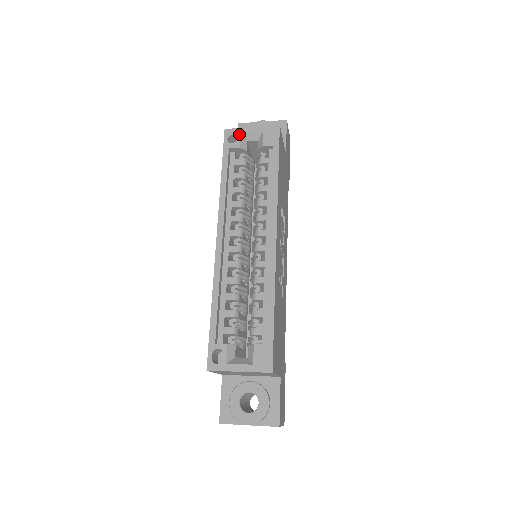
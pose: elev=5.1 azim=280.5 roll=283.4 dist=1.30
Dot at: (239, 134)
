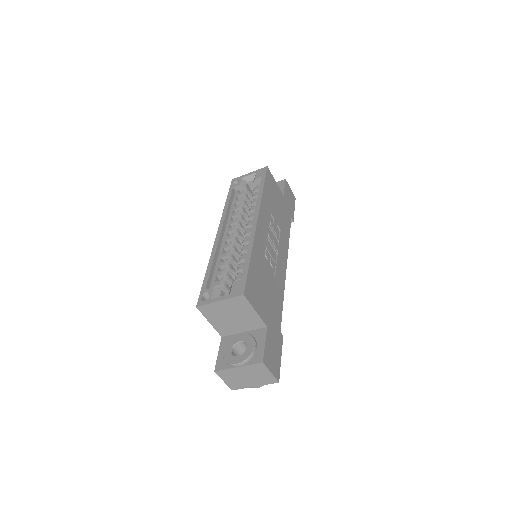
Dot at: (241, 179)
